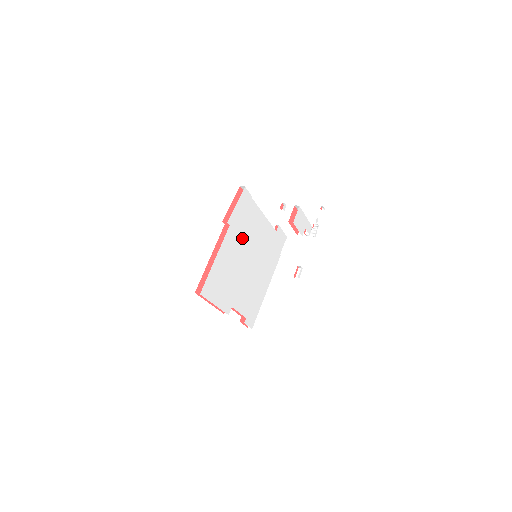
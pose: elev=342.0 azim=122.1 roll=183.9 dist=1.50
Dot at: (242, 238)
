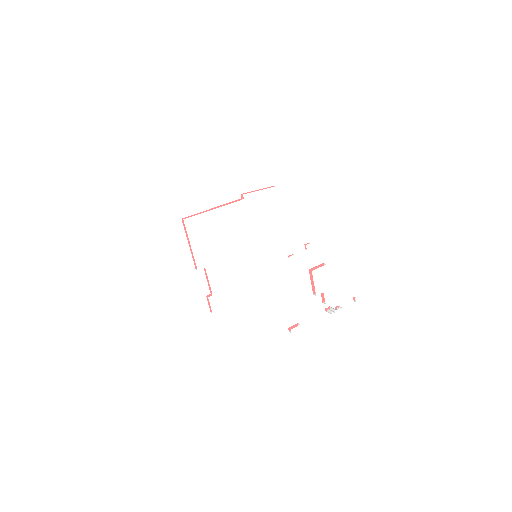
Dot at: (250, 223)
